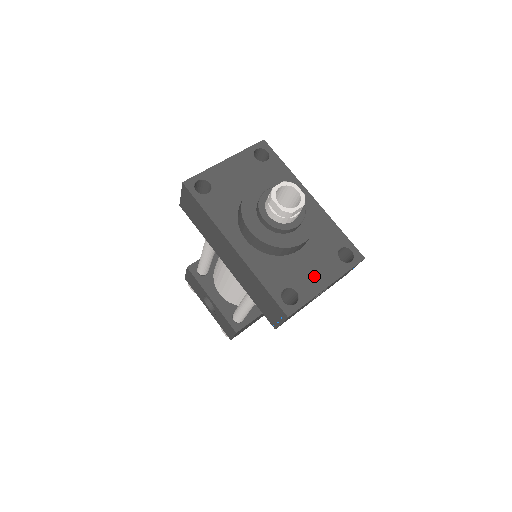
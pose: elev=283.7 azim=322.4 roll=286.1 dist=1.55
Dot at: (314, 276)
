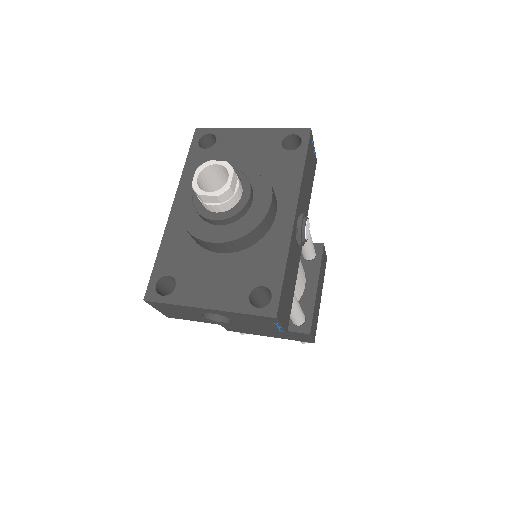
Dot at: (205, 287)
